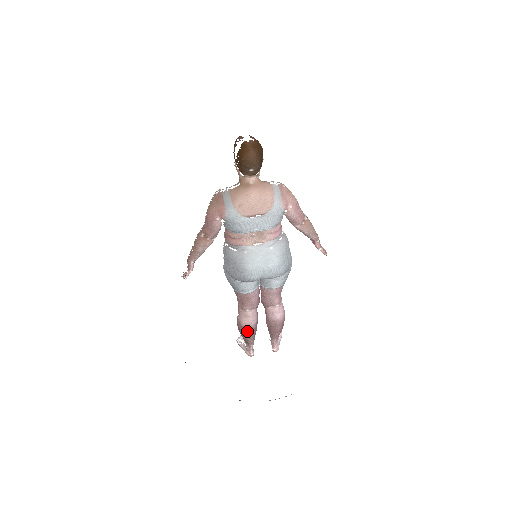
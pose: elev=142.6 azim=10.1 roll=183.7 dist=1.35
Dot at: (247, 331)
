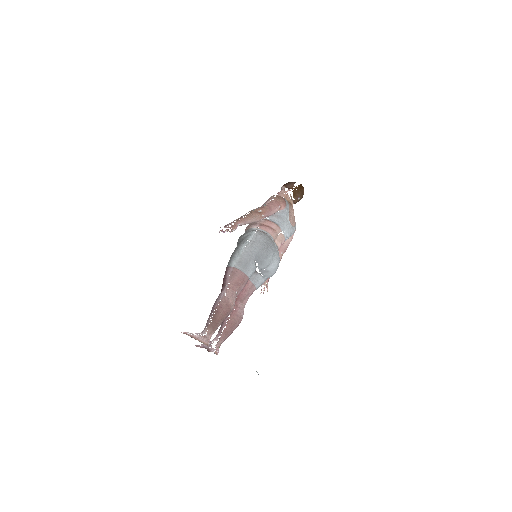
Dot at: (228, 311)
